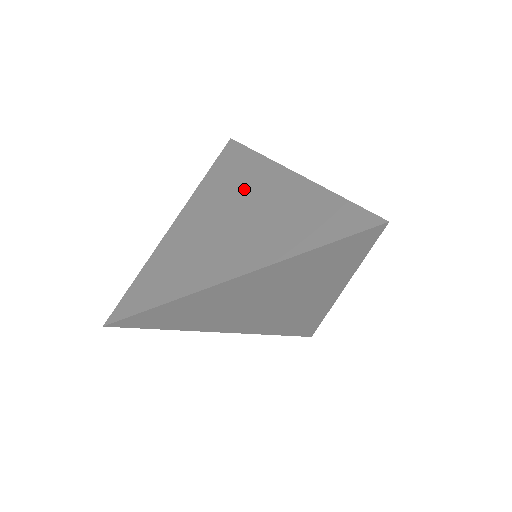
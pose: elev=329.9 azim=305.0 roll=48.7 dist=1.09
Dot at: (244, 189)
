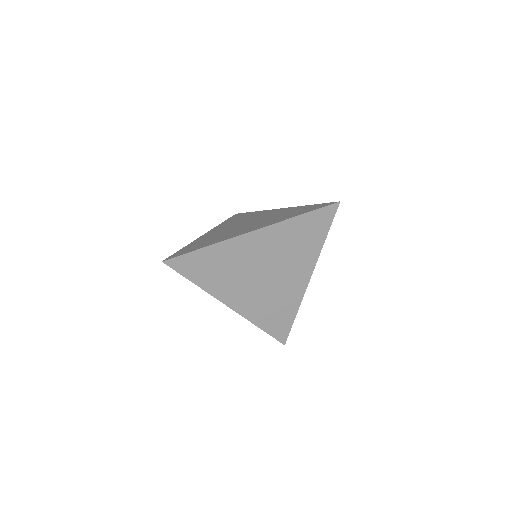
Dot at: (251, 218)
